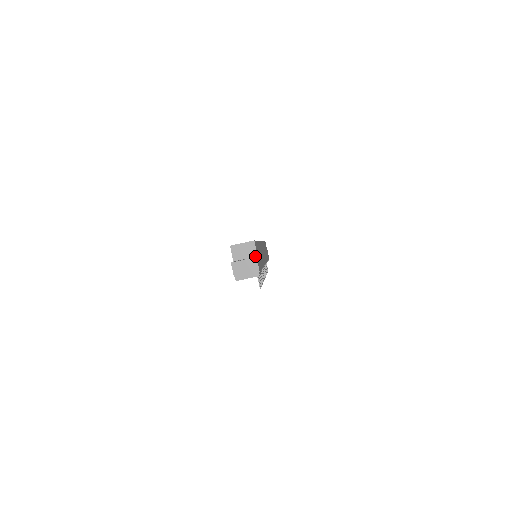
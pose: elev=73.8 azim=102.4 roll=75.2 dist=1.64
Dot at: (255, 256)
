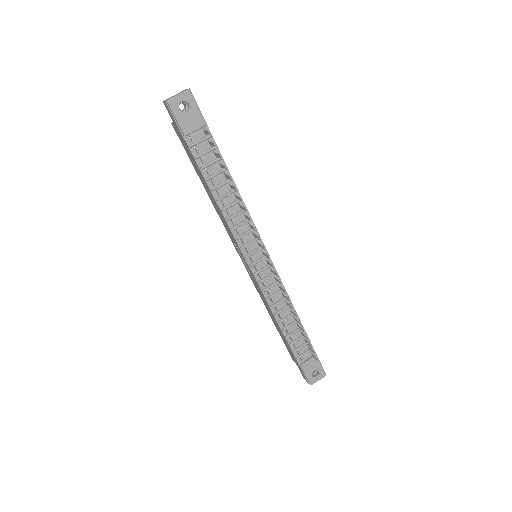
Dot at: occluded
